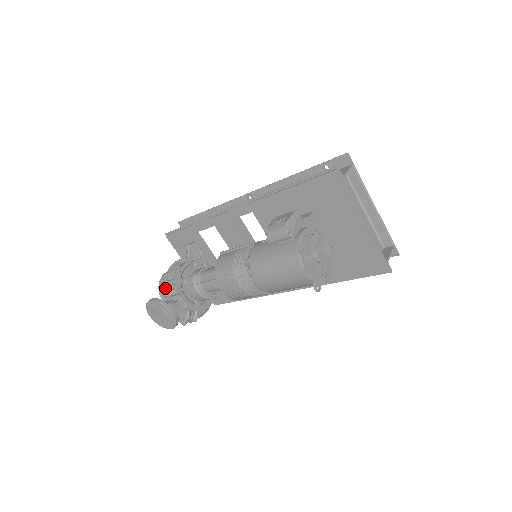
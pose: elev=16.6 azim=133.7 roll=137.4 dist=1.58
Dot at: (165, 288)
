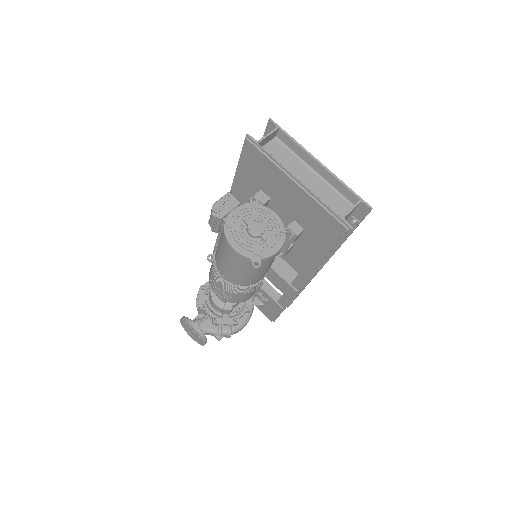
Dot at: occluded
